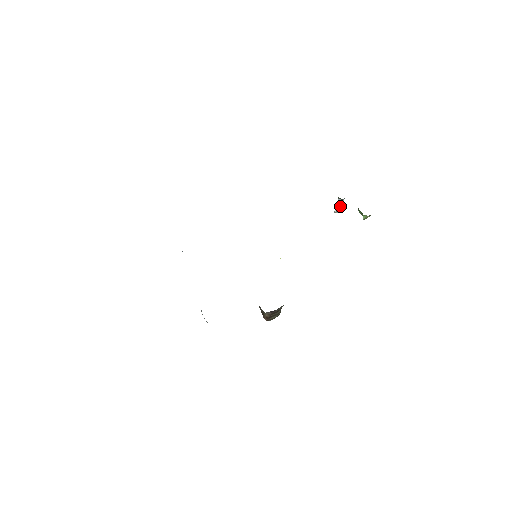
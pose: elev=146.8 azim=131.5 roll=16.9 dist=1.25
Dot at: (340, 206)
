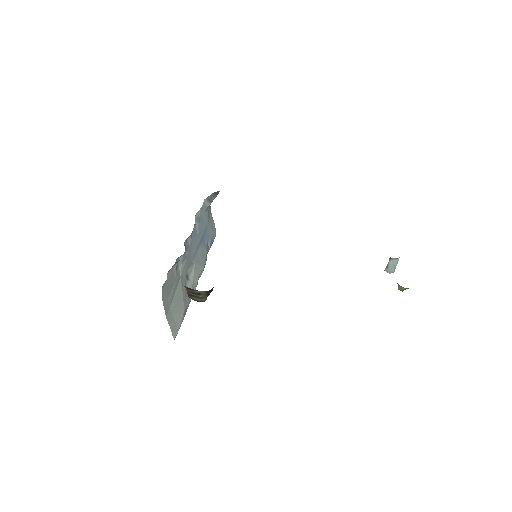
Dot at: (391, 265)
